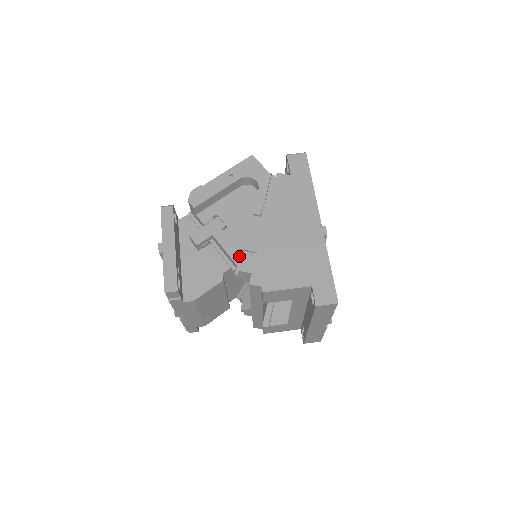
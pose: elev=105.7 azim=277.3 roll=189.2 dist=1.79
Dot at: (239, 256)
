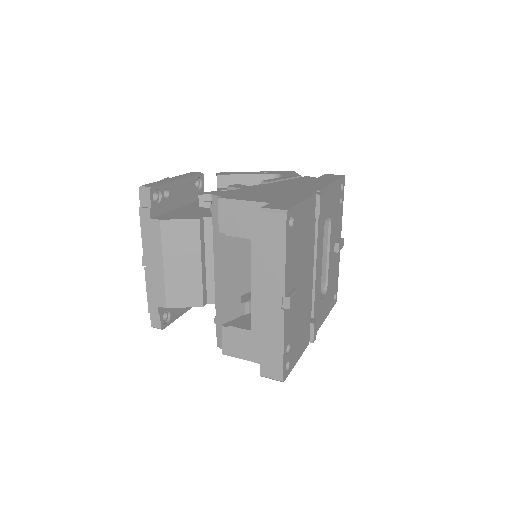
Dot at: occluded
